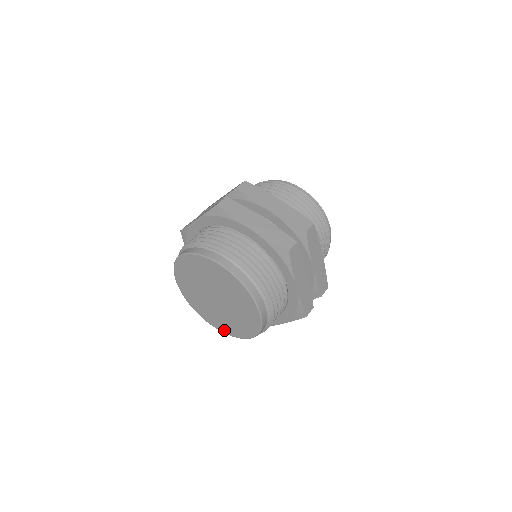
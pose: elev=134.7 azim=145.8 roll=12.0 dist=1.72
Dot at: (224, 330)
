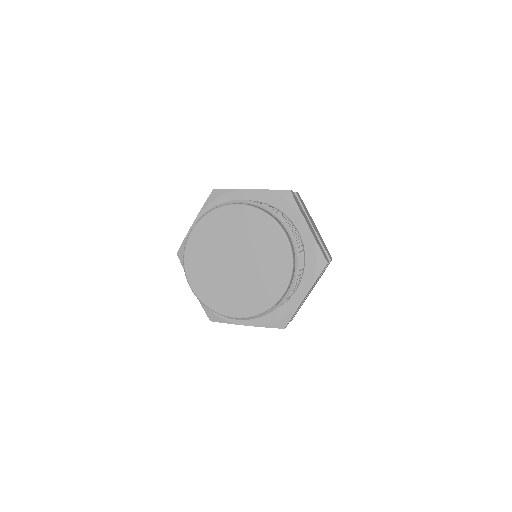
Dot at: (205, 298)
